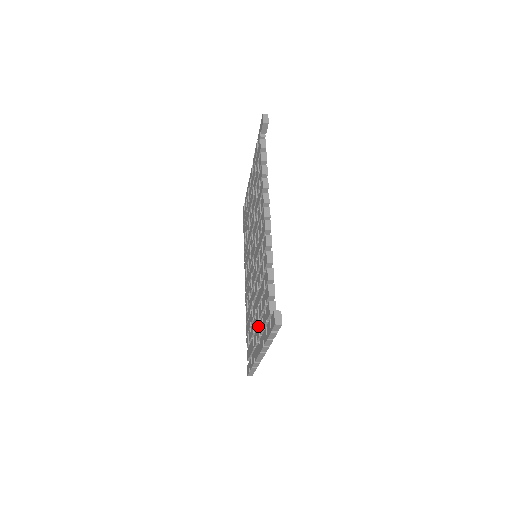
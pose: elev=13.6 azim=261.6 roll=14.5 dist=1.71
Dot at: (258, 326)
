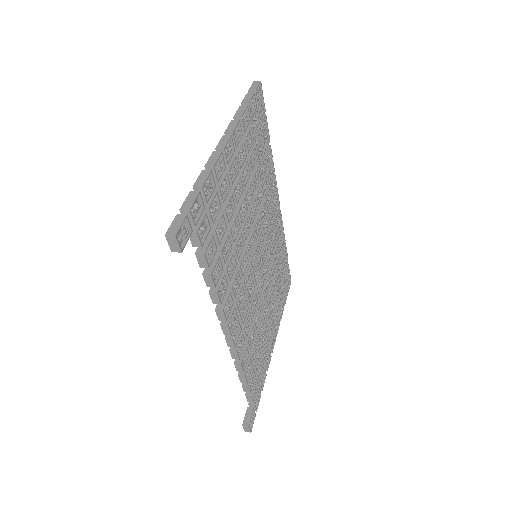
Dot at: occluded
